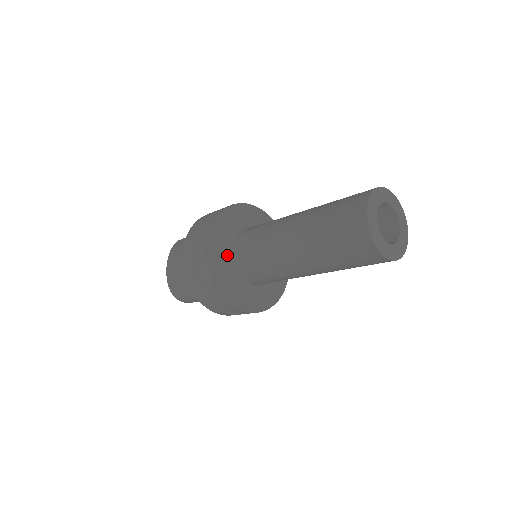
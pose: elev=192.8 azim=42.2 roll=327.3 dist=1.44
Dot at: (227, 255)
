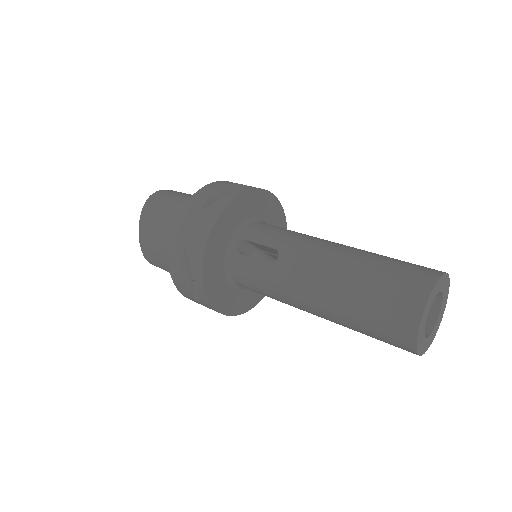
Dot at: (225, 266)
